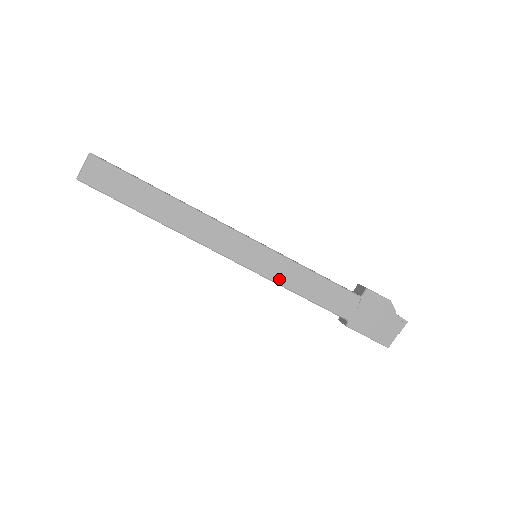
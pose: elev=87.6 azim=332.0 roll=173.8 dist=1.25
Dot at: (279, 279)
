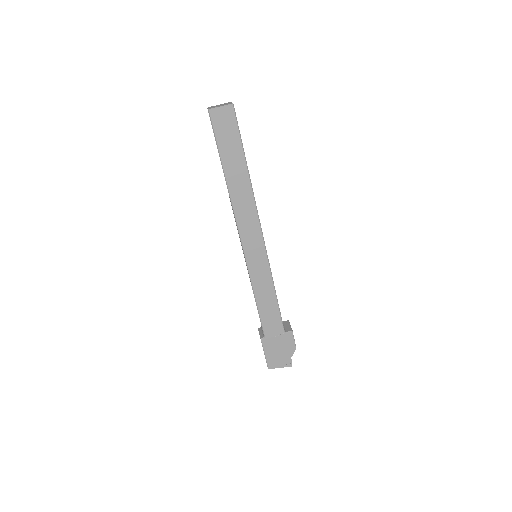
Dot at: (255, 282)
